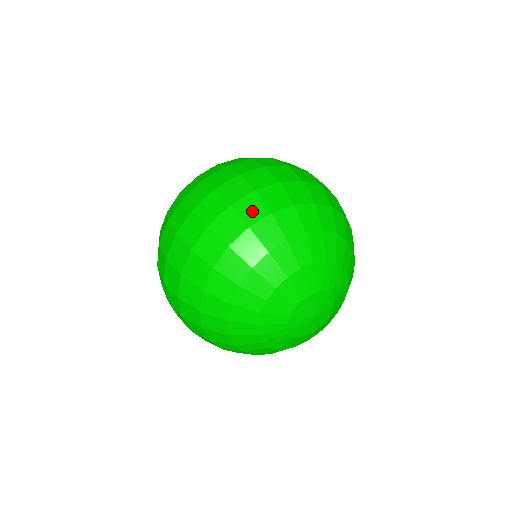
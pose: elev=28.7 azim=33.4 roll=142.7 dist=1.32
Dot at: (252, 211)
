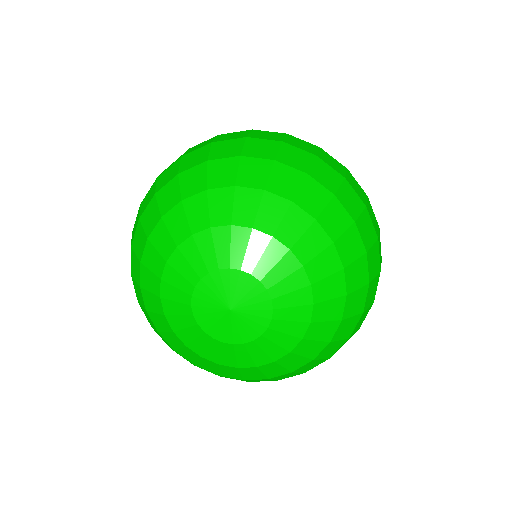
Dot at: (193, 160)
